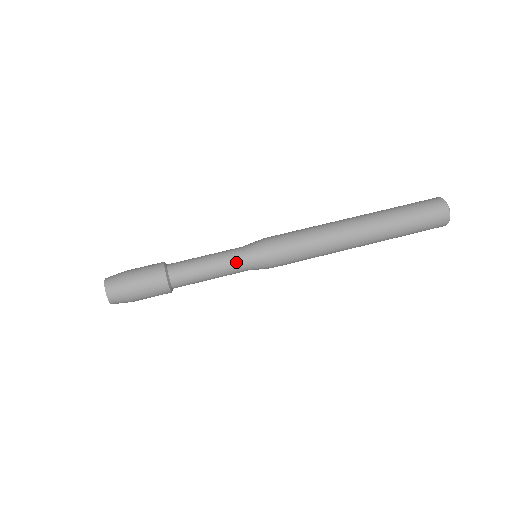
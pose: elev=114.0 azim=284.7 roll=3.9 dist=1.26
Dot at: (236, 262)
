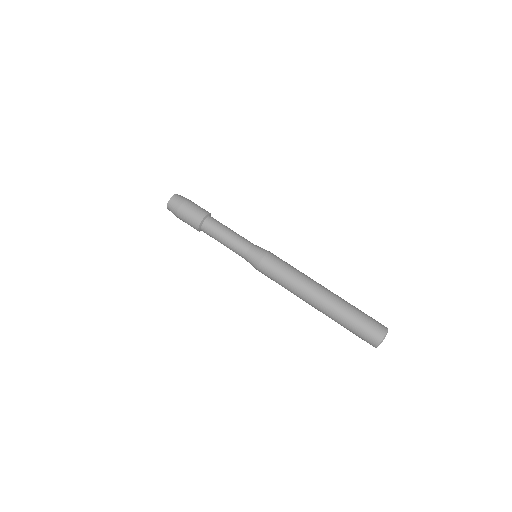
Dot at: (238, 254)
